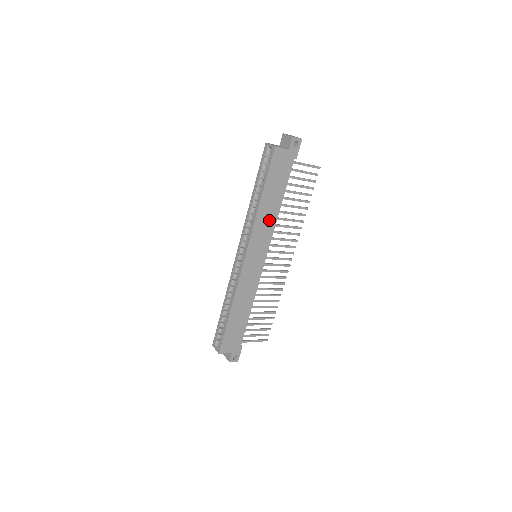
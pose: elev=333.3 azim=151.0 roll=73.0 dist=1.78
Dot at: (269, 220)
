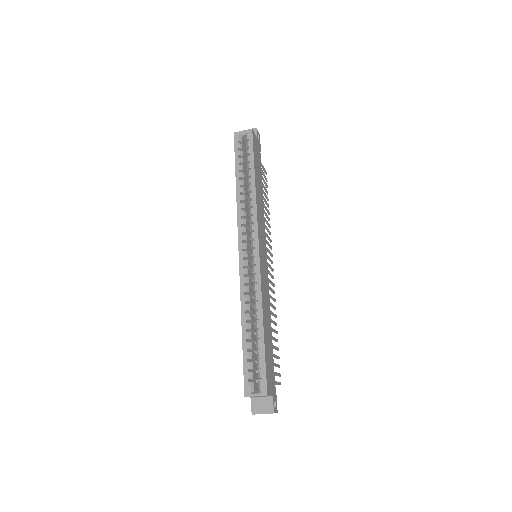
Dot at: (261, 209)
